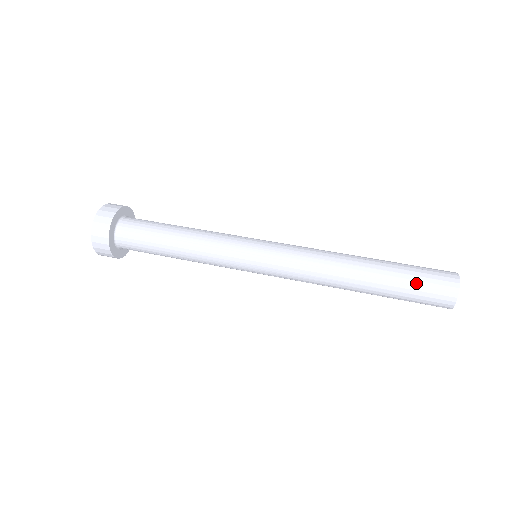
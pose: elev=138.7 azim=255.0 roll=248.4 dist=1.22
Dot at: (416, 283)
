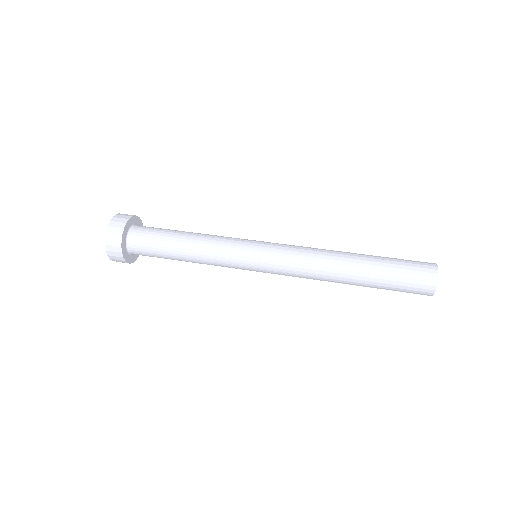
Dot at: (400, 275)
